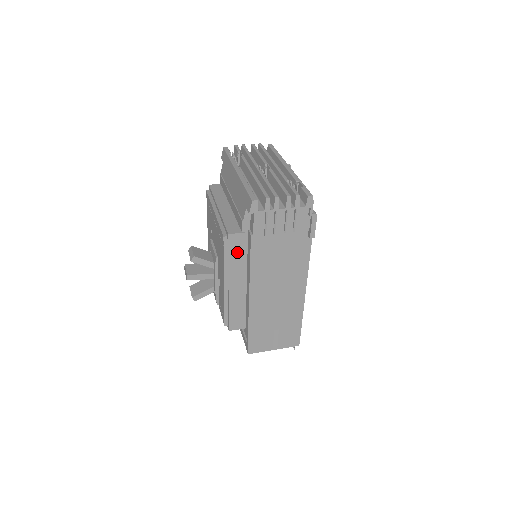
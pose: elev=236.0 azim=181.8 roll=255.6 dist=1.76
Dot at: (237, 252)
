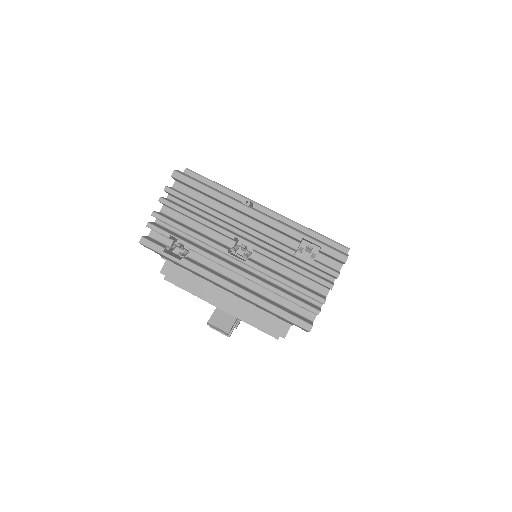
Dot at: occluded
